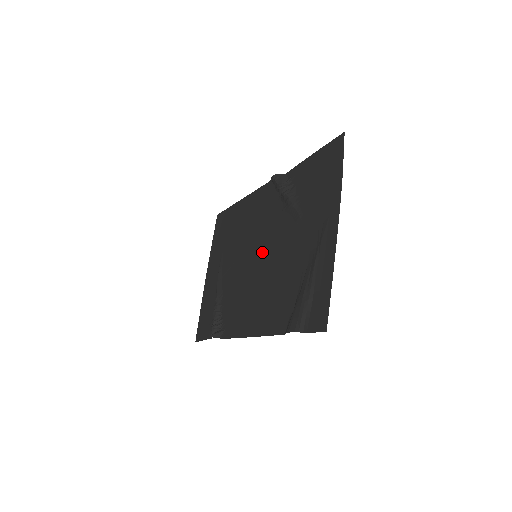
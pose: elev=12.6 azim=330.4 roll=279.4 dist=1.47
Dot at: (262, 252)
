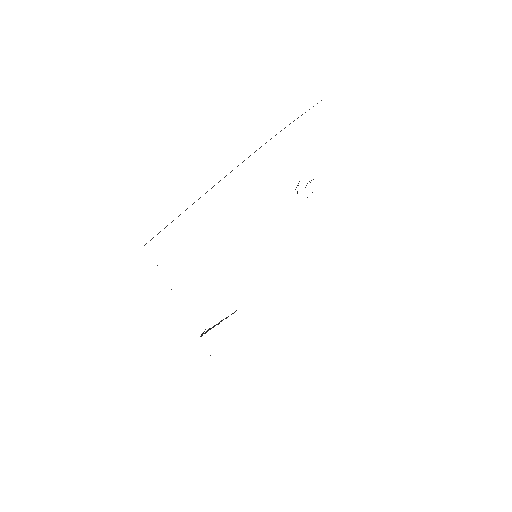
Dot at: occluded
